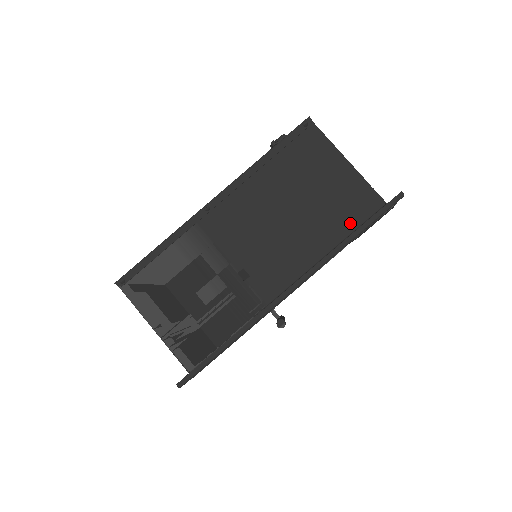
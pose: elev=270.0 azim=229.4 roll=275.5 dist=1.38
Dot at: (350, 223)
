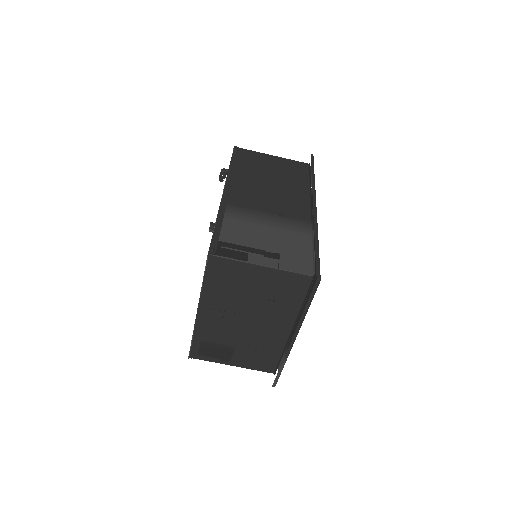
Dot at: (304, 175)
